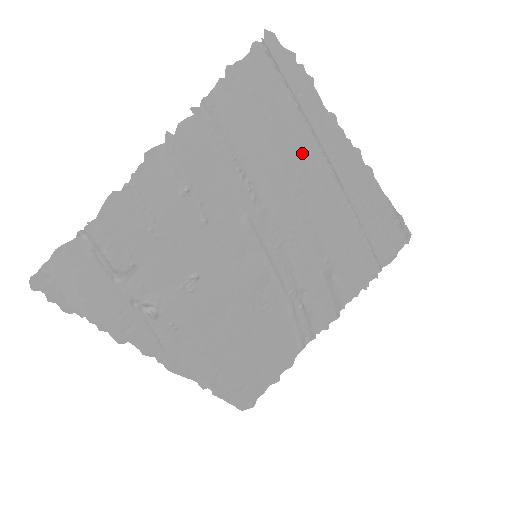
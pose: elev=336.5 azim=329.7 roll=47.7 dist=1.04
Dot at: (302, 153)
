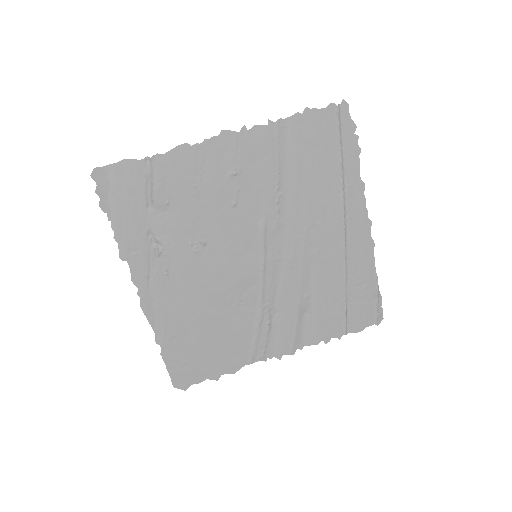
Dot at: (328, 198)
